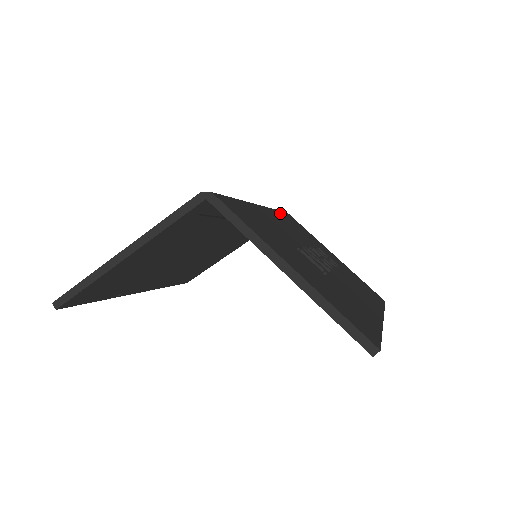
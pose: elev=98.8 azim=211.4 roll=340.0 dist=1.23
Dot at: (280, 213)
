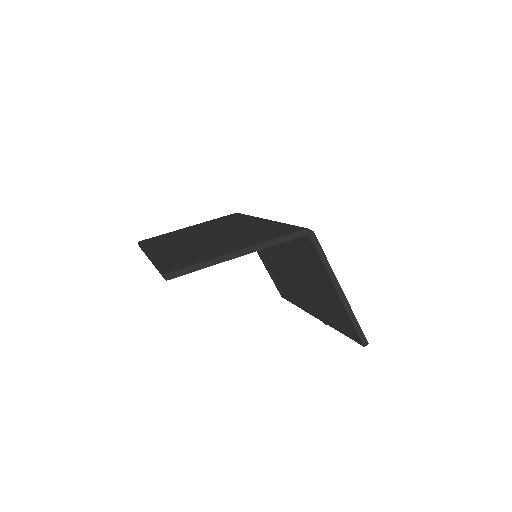
Dot at: occluded
